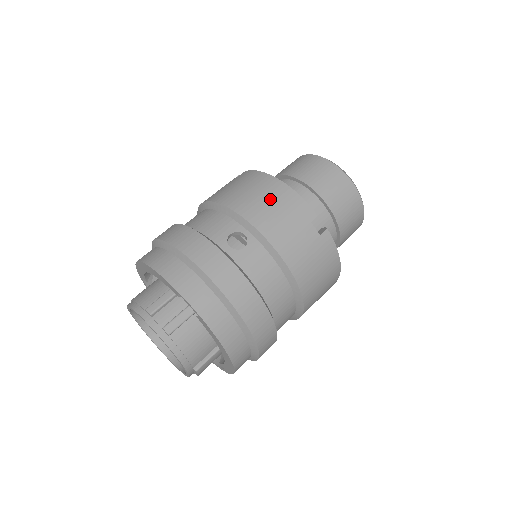
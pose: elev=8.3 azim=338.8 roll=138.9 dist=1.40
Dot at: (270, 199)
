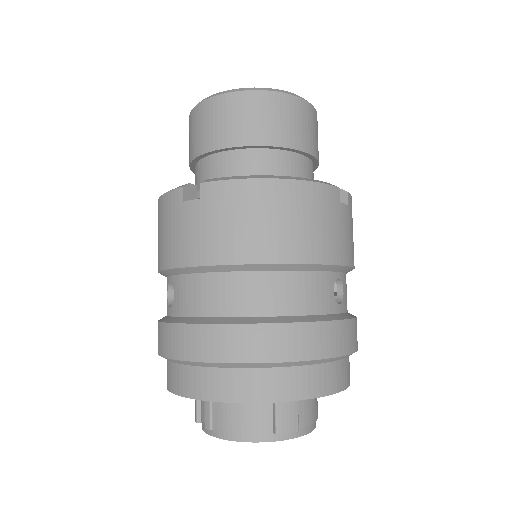
Dot at: (159, 229)
